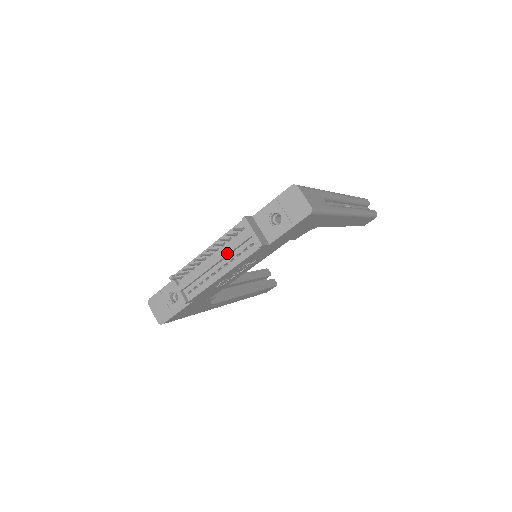
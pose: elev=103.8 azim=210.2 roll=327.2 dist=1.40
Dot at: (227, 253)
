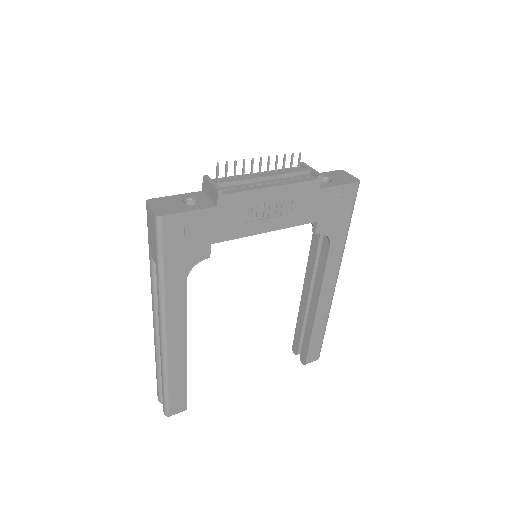
Dot at: (283, 173)
